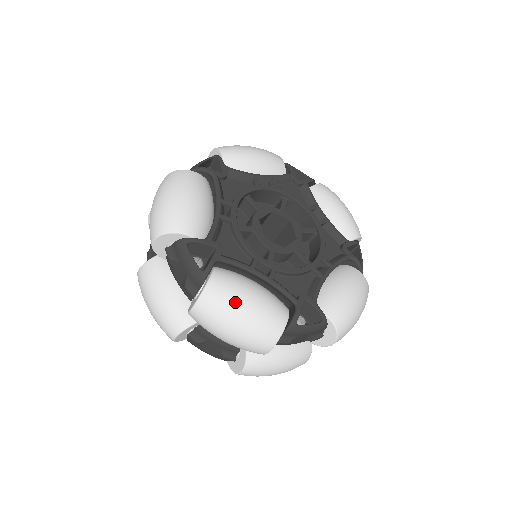
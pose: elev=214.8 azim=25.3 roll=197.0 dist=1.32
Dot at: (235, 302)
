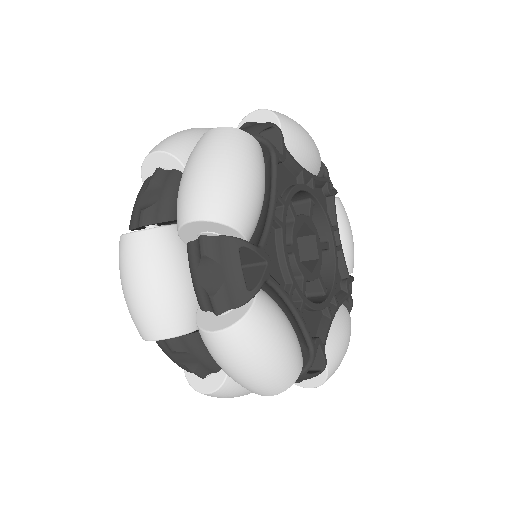
Dot at: occluded
